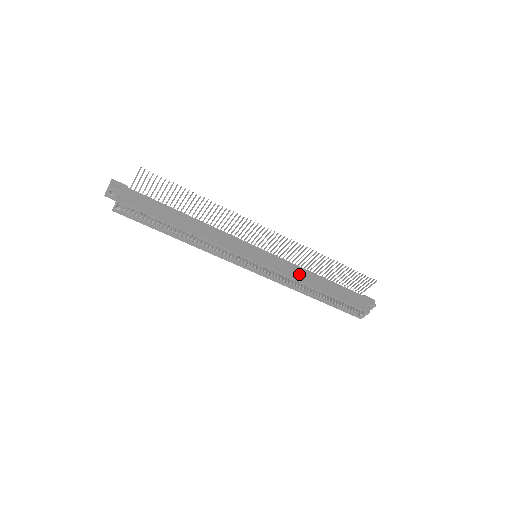
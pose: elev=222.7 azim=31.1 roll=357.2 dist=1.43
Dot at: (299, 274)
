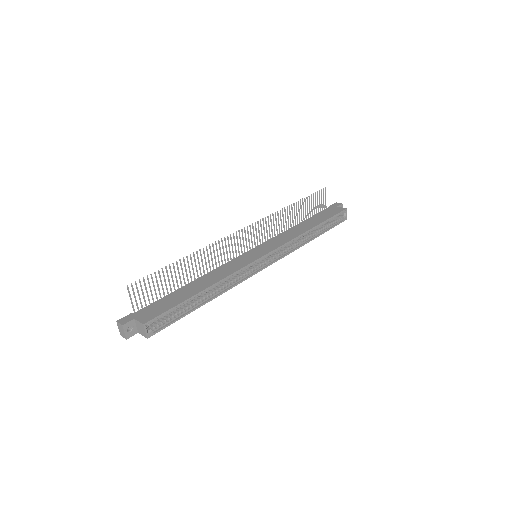
Dot at: (289, 235)
